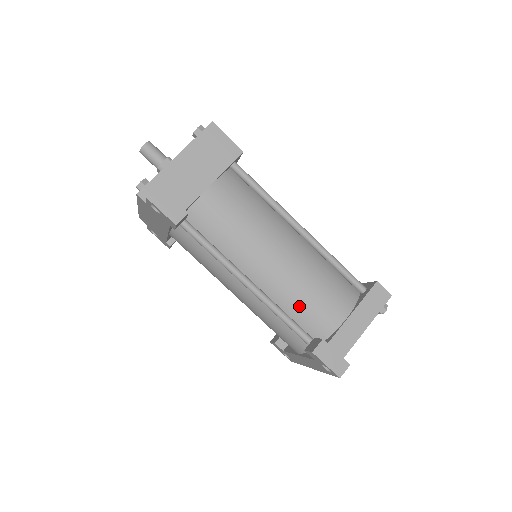
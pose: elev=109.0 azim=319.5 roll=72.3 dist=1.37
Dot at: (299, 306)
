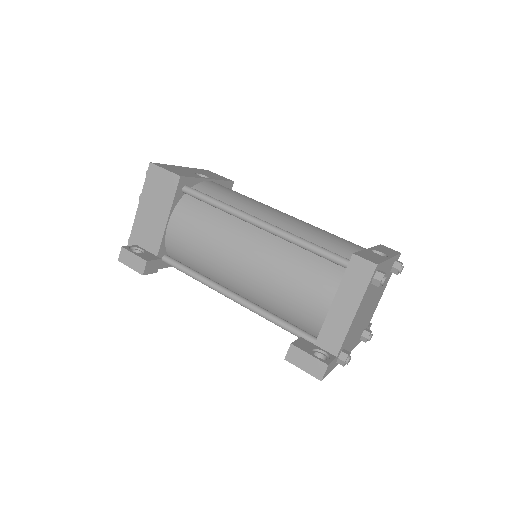
Dot at: (281, 306)
